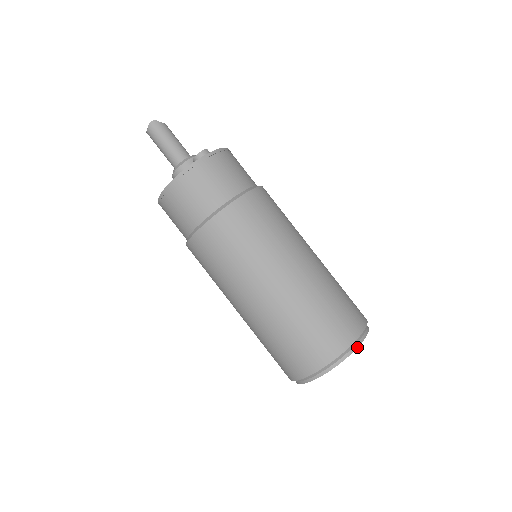
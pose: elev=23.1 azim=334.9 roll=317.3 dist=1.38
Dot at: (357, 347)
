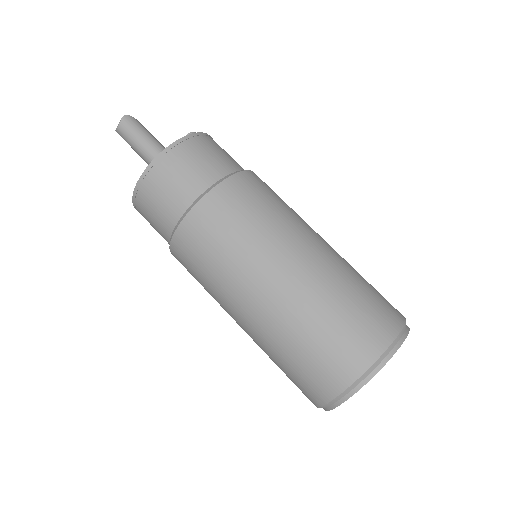
Dot at: (407, 333)
